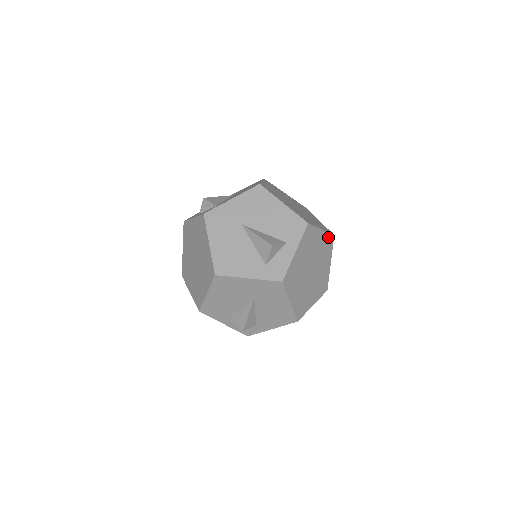
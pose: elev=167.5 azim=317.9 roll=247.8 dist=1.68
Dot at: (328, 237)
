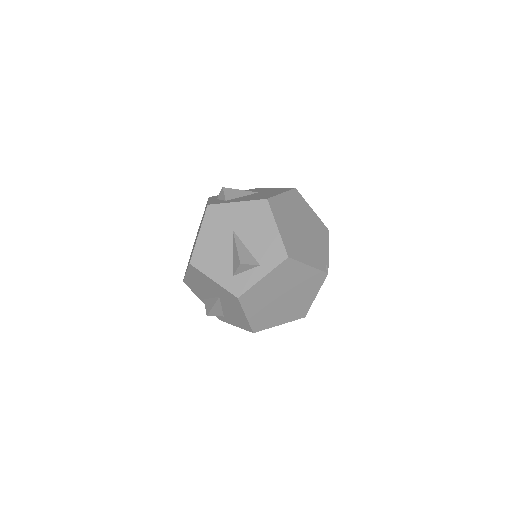
Dot at: (318, 273)
